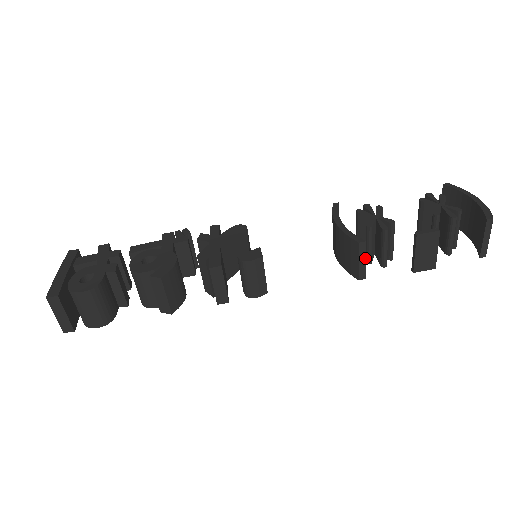
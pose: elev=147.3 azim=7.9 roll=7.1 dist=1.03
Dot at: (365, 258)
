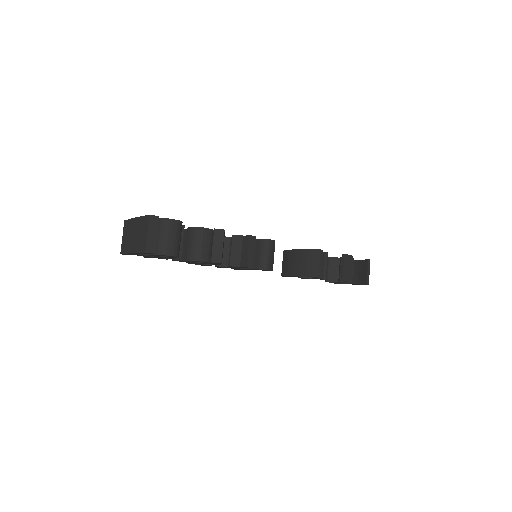
Dot at: (322, 262)
